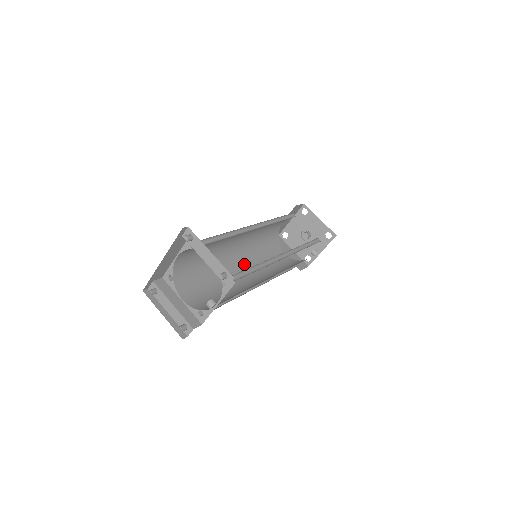
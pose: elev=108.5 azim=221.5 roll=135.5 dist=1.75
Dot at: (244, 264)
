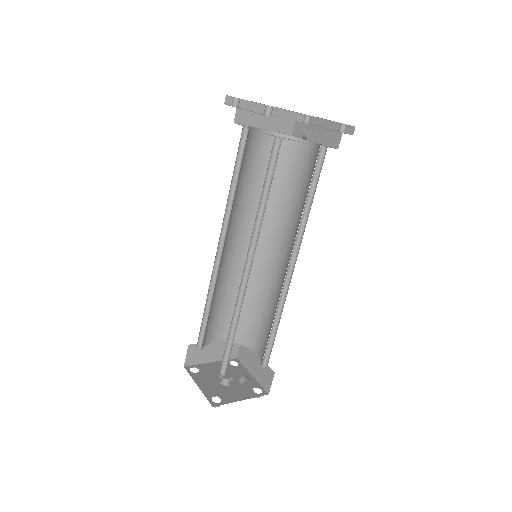
Dot at: occluded
